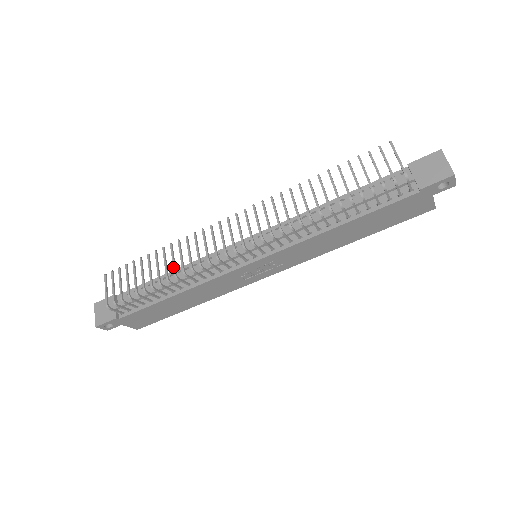
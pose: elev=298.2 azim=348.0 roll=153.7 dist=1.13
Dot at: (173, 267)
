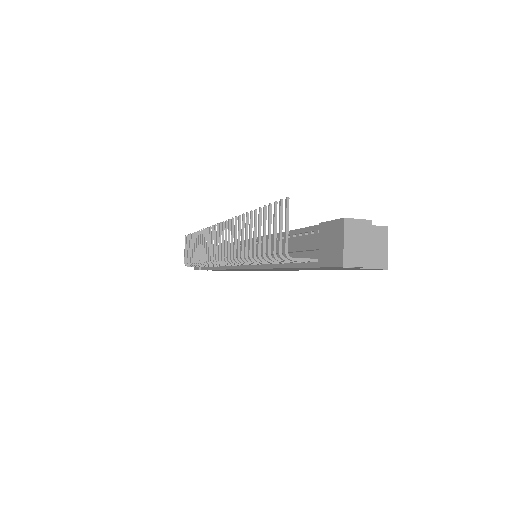
Dot at: occluded
